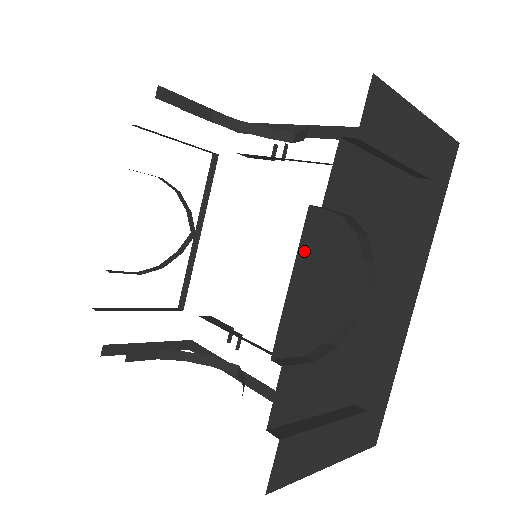
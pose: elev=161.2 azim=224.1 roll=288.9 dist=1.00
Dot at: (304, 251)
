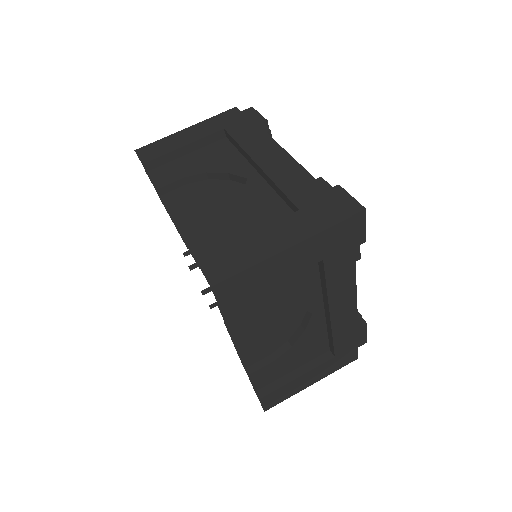
Dot at: (236, 333)
